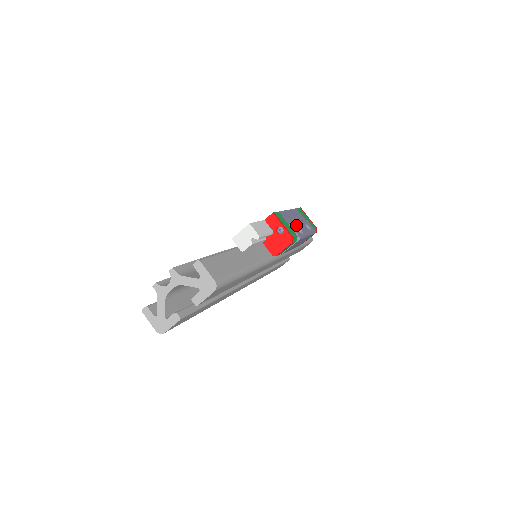
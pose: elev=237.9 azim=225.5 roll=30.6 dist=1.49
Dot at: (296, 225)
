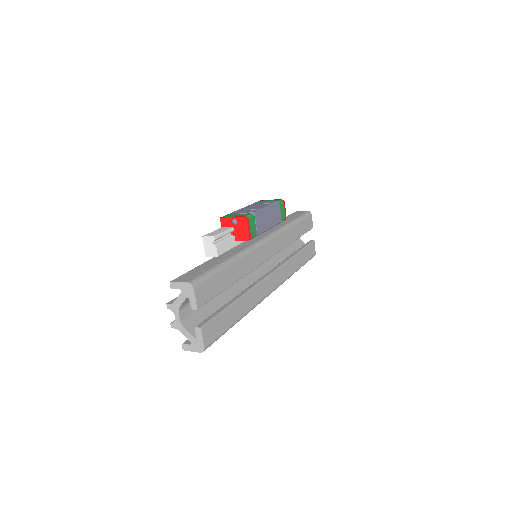
Dot at: (249, 210)
